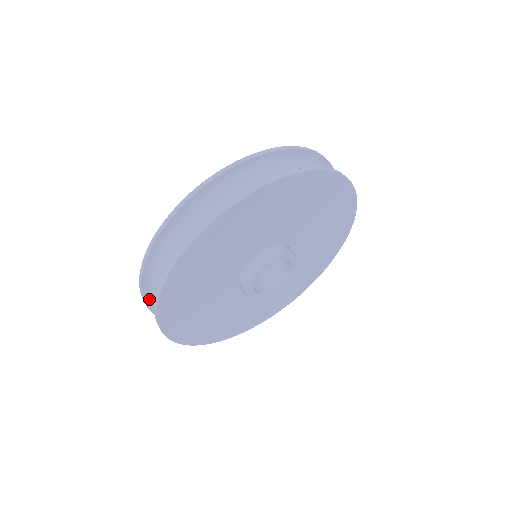
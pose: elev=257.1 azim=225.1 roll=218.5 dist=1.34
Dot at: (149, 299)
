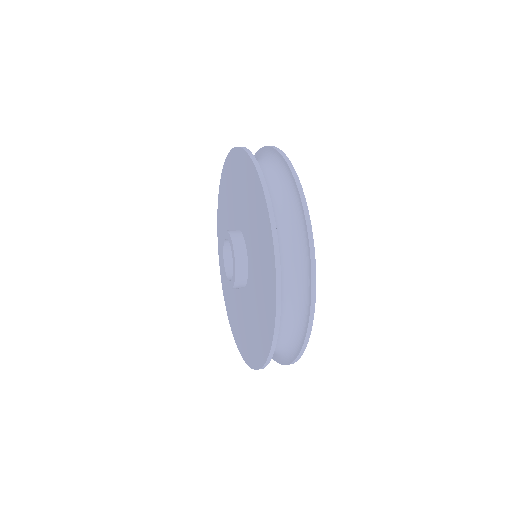
Dot at: occluded
